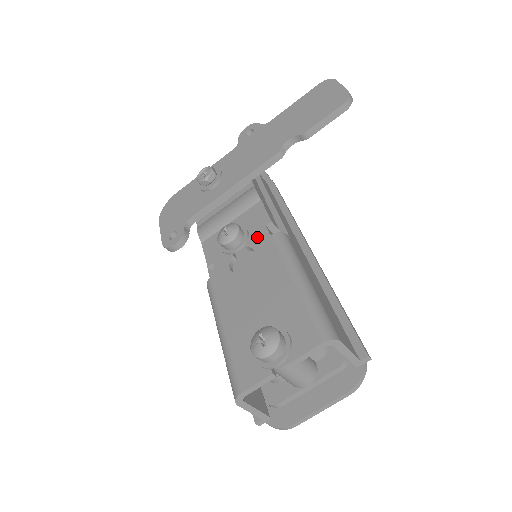
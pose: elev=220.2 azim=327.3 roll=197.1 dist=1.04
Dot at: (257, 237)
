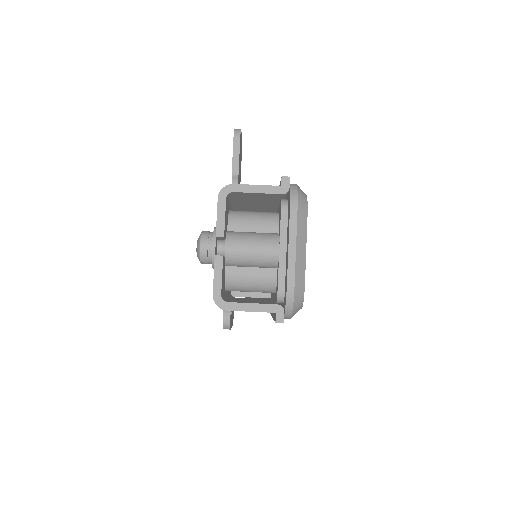
Dot at: occluded
